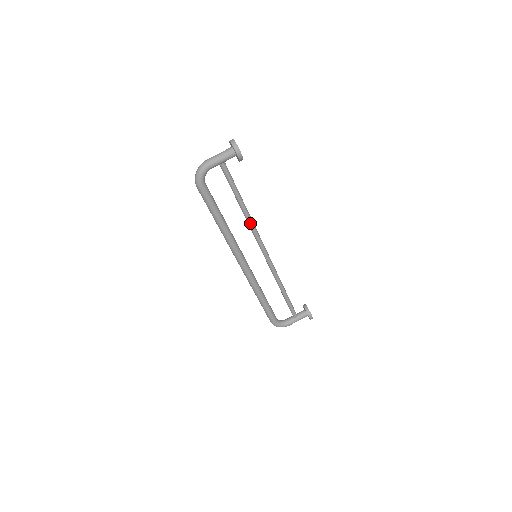
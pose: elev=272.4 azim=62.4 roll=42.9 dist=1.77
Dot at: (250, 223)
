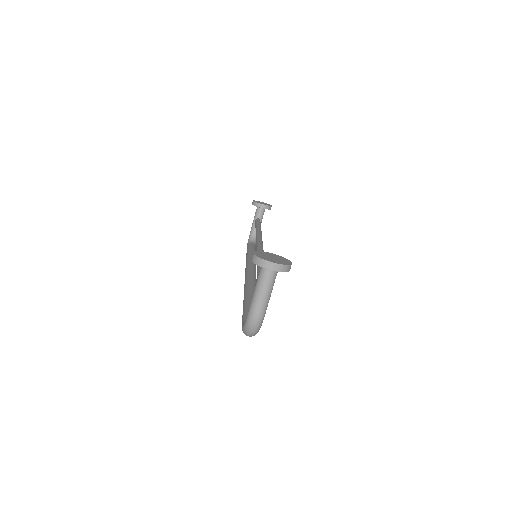
Dot at: occluded
